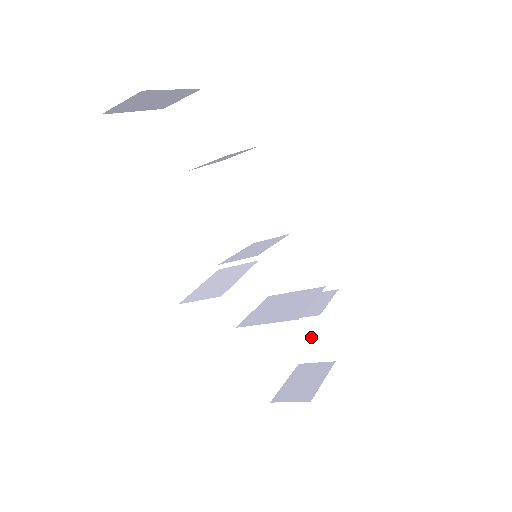
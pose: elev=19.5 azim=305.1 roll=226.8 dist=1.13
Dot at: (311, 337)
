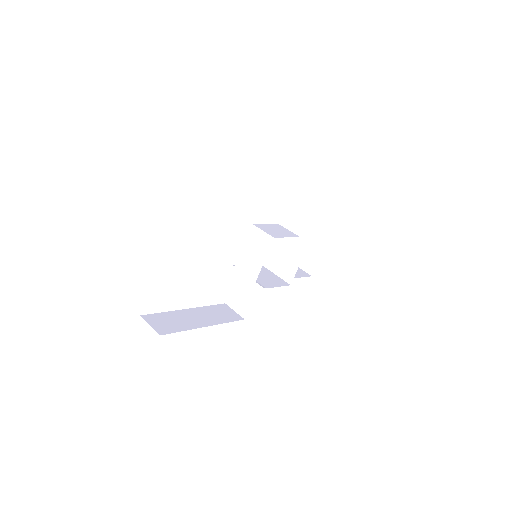
Dot at: occluded
